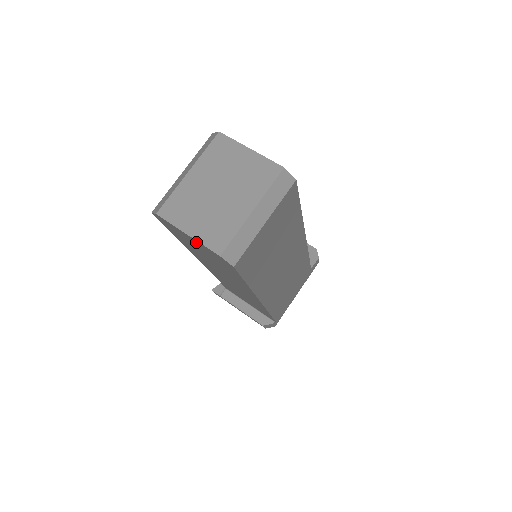
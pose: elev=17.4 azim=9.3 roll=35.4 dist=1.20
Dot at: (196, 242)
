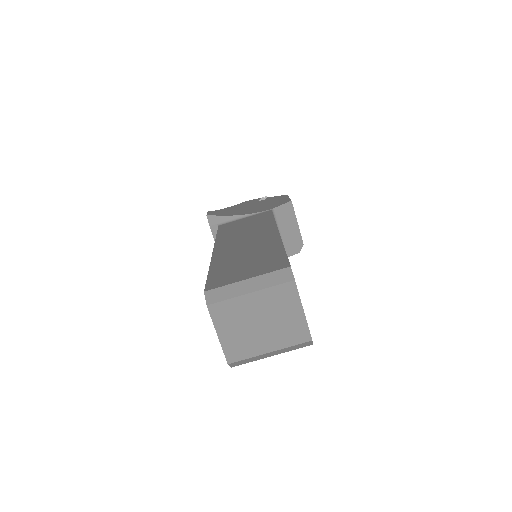
Dot at: occluded
